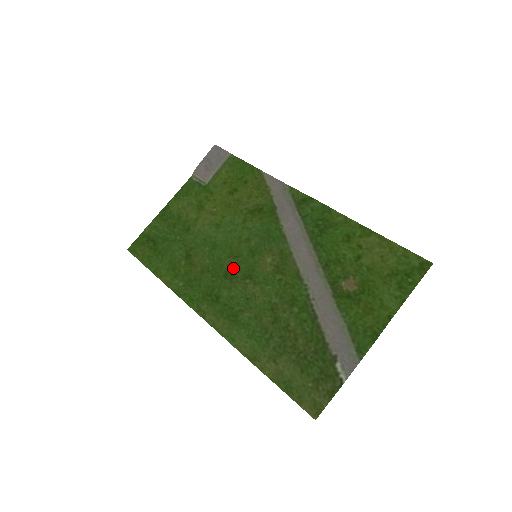
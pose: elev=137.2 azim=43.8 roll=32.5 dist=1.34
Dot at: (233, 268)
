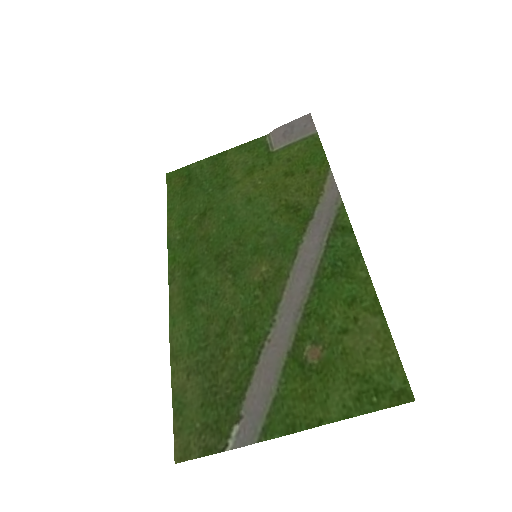
Dot at: (229, 253)
